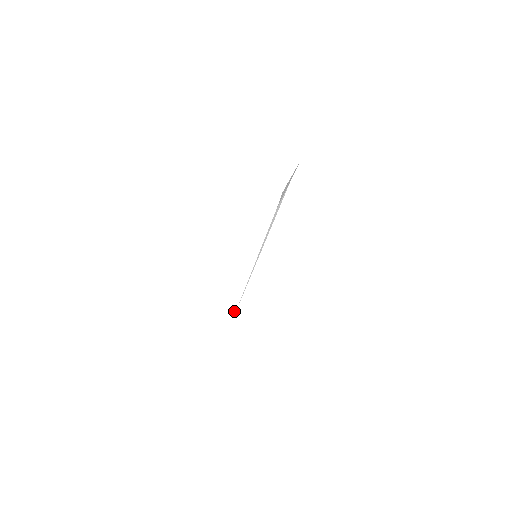
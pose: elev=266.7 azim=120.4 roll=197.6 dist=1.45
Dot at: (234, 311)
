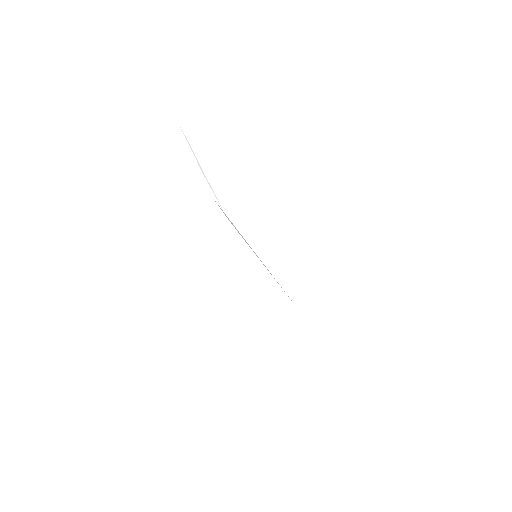
Dot at: (304, 324)
